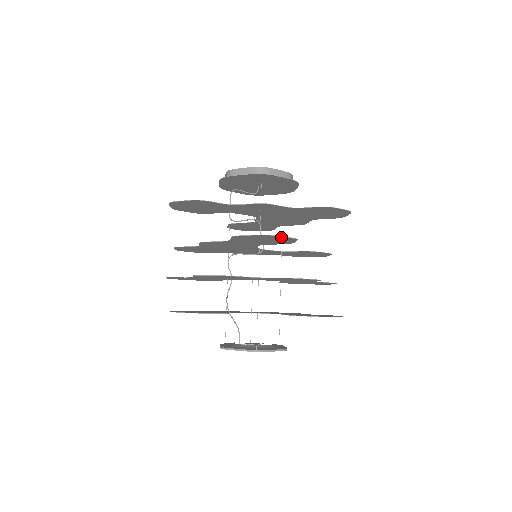
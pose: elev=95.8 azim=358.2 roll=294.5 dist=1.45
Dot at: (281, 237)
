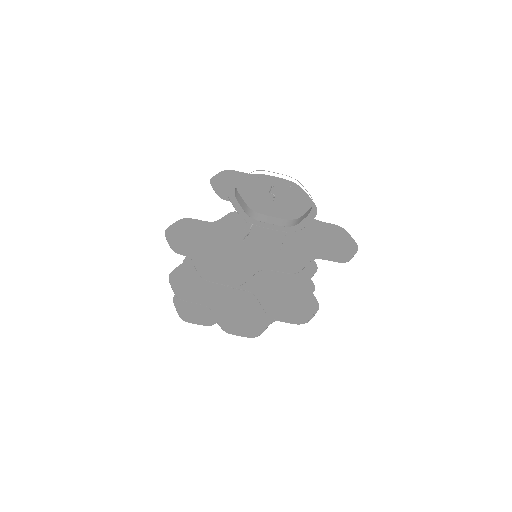
Dot at: (309, 314)
